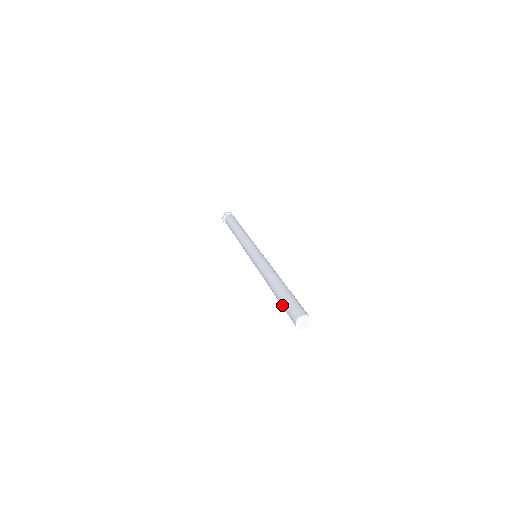
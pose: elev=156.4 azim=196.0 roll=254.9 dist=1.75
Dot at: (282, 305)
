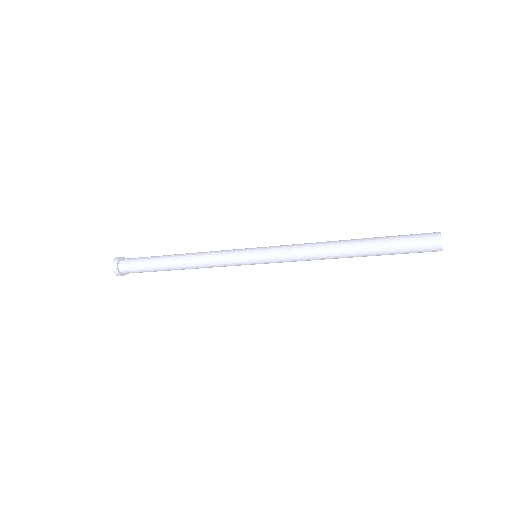
Dot at: (393, 251)
